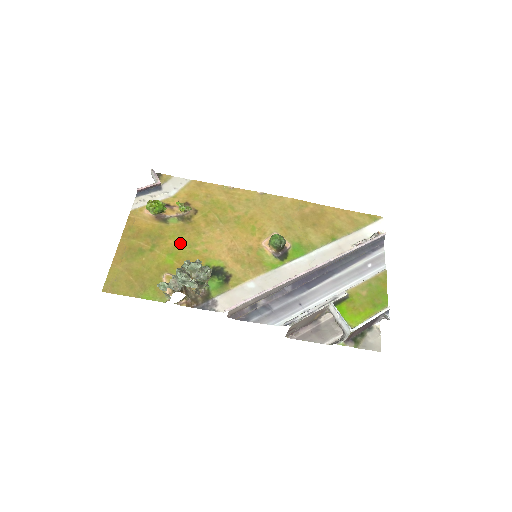
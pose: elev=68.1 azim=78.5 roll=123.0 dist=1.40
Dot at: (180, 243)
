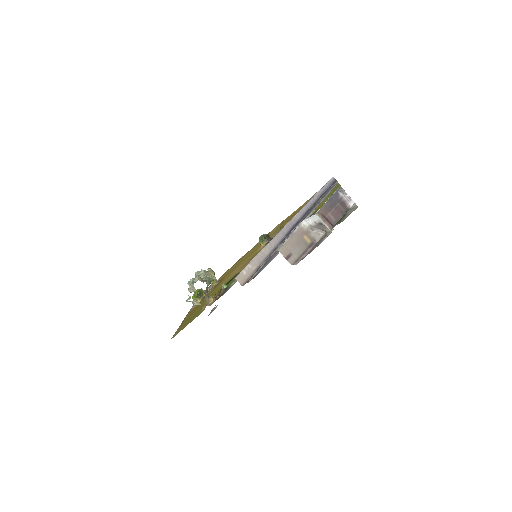
Dot at: (213, 292)
